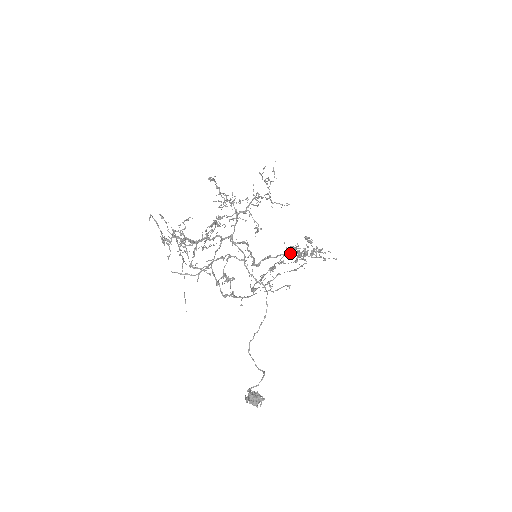
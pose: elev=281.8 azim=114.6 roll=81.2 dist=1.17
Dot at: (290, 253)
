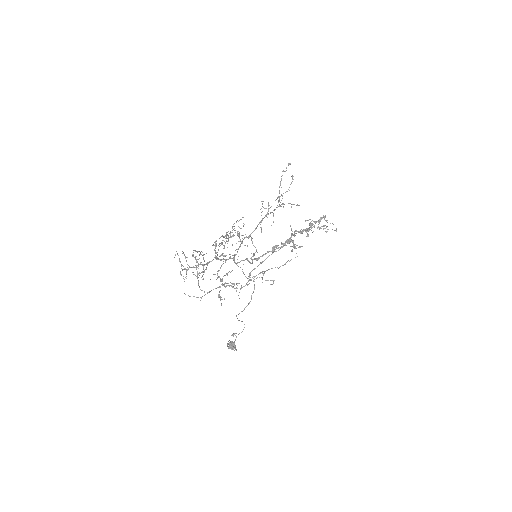
Dot at: occluded
